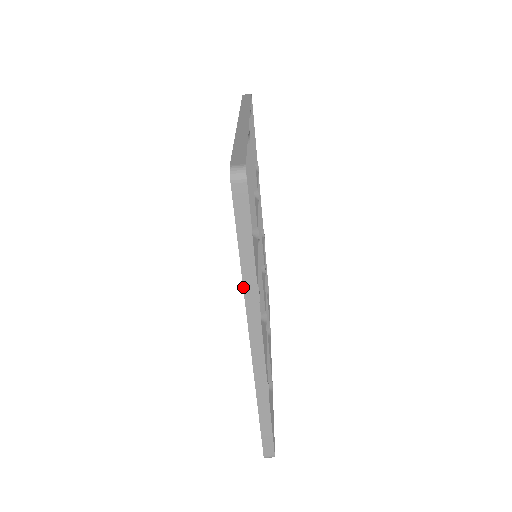
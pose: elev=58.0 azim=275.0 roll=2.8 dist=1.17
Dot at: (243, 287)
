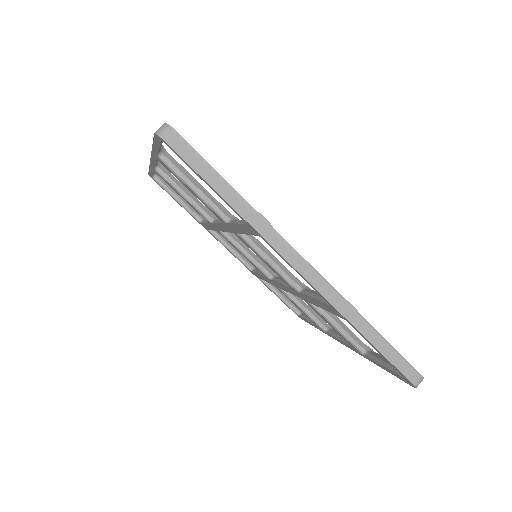
Dot at: (248, 224)
